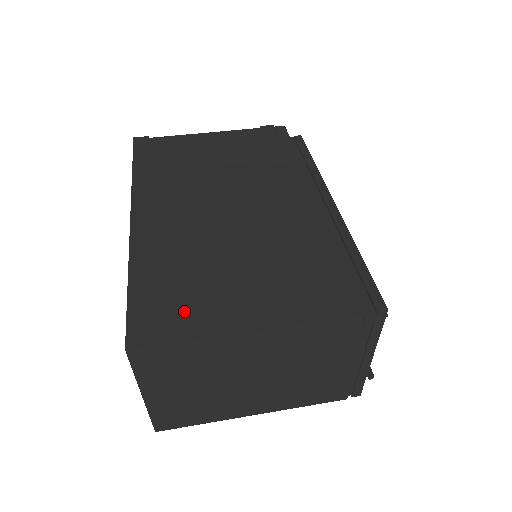
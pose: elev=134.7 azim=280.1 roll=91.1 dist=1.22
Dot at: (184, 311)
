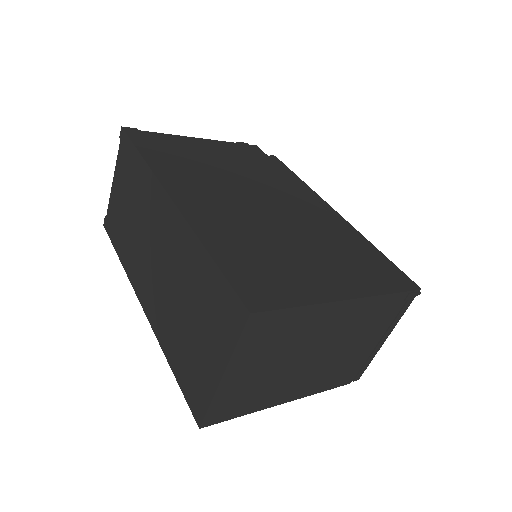
Dot at: (279, 282)
